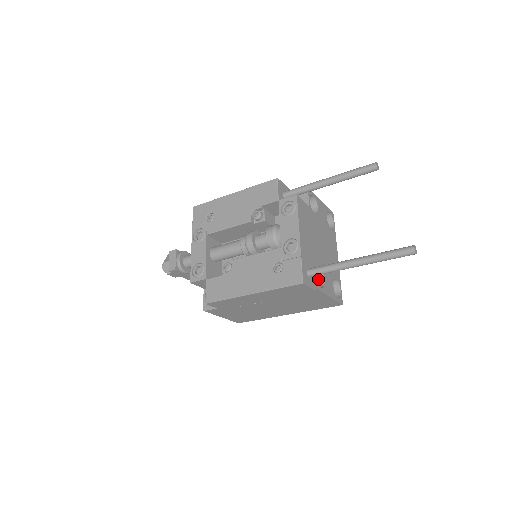
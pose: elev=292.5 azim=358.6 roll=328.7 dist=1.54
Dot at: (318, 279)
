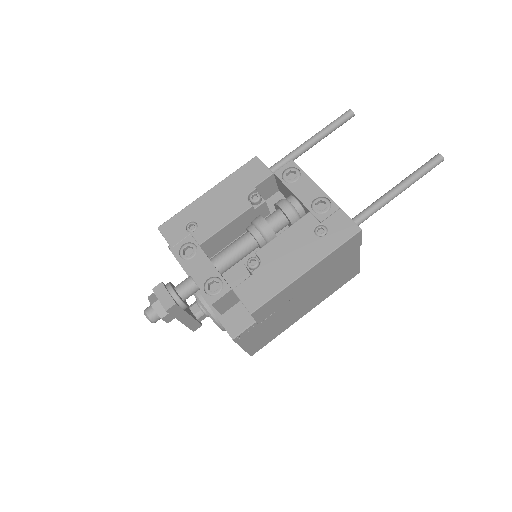
Dot at: occluded
